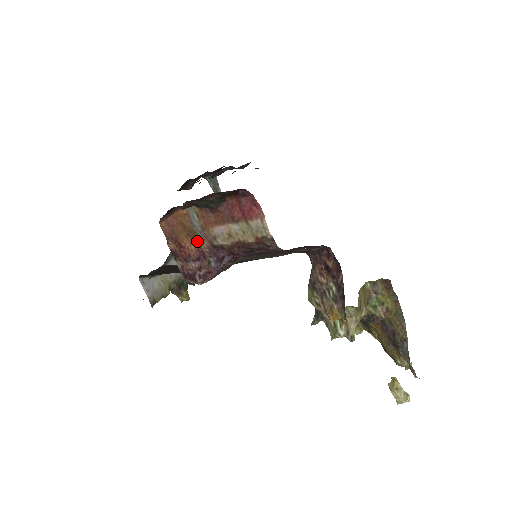
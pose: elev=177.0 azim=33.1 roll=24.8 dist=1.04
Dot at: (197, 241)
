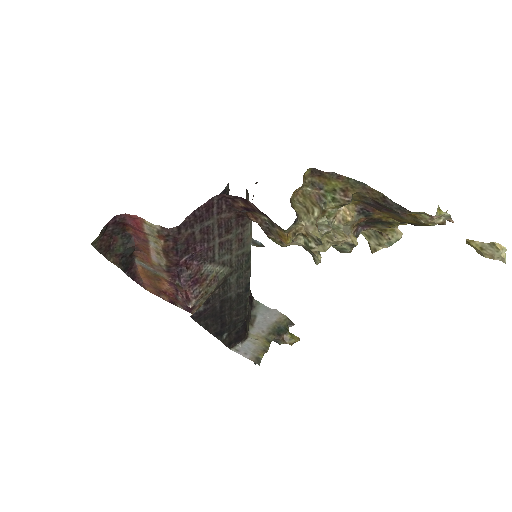
Dot at: (162, 279)
